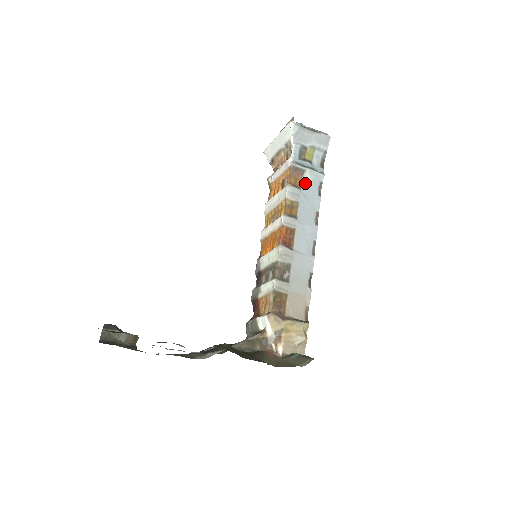
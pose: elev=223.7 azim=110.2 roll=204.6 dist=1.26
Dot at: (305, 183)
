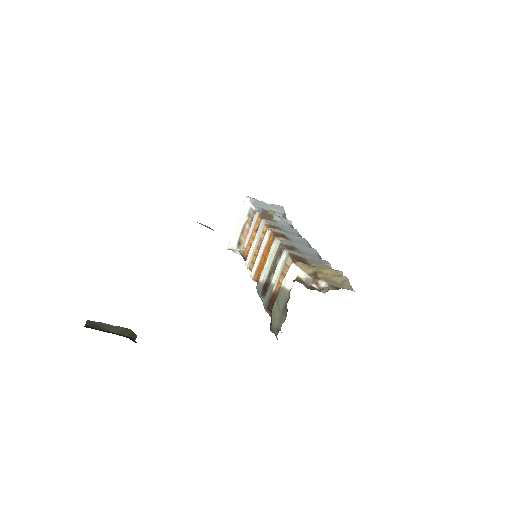
Dot at: (277, 221)
